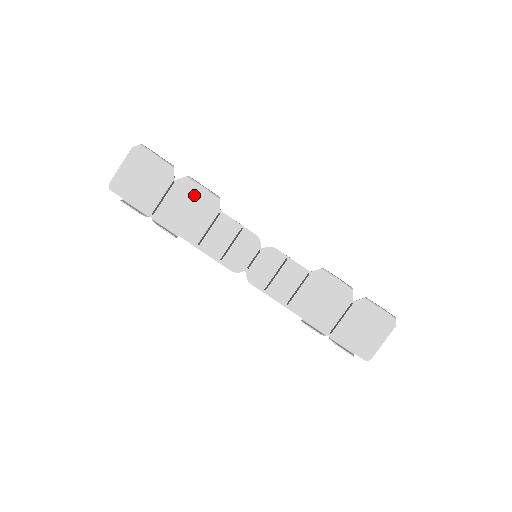
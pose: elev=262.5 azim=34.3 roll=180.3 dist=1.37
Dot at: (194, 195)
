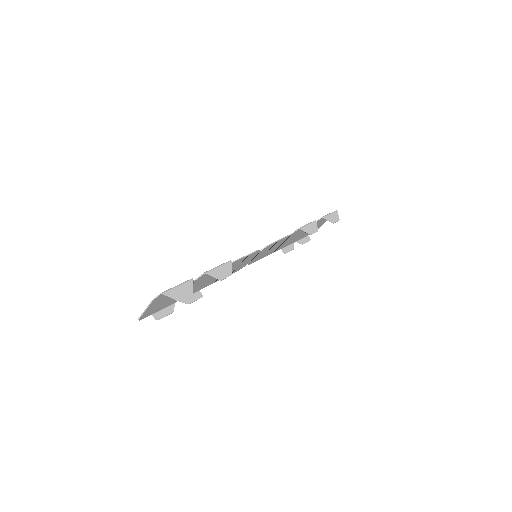
Dot at: occluded
